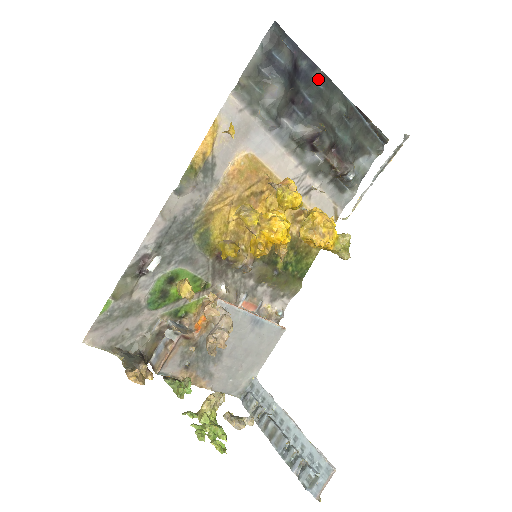
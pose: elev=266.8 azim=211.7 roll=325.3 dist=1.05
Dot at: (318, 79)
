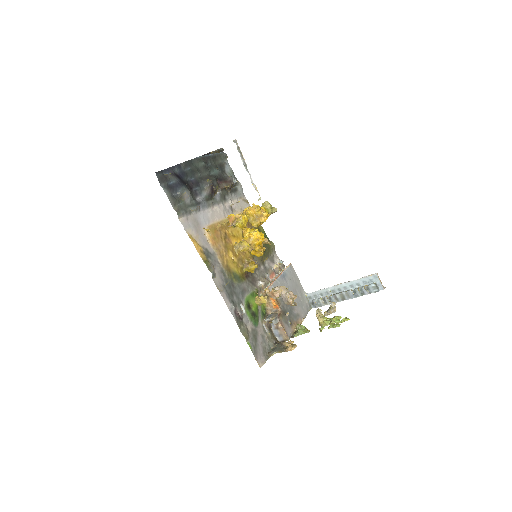
Dot at: (185, 168)
